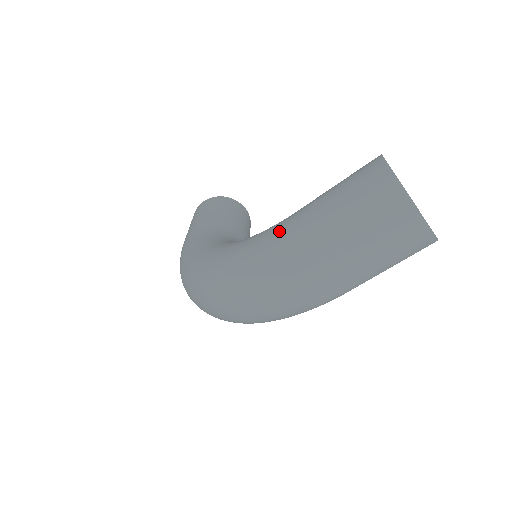
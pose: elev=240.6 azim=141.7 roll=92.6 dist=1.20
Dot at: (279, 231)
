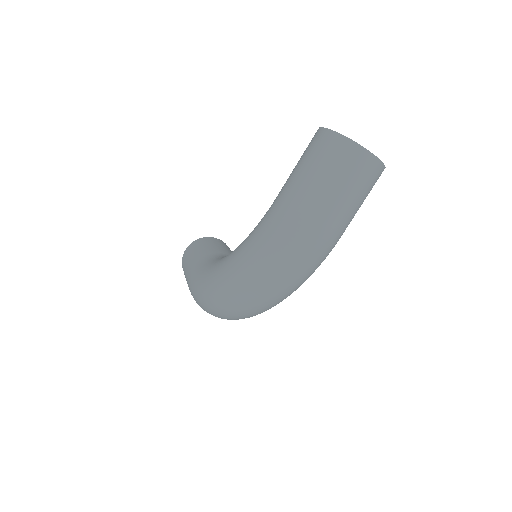
Dot at: (273, 212)
